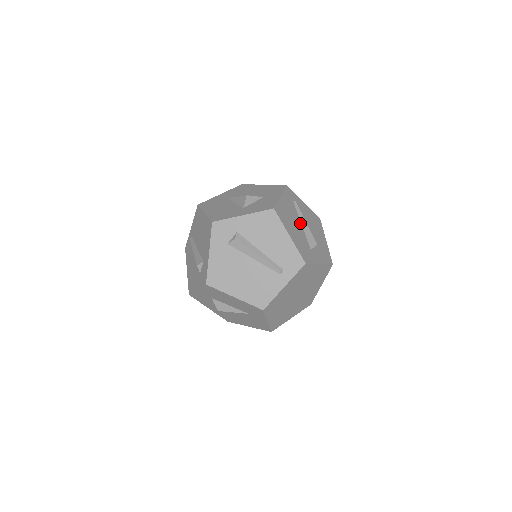
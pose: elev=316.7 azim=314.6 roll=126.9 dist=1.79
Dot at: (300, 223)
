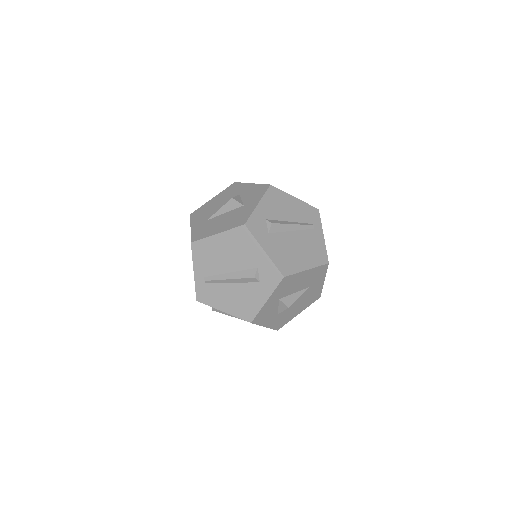
Dot at: occluded
